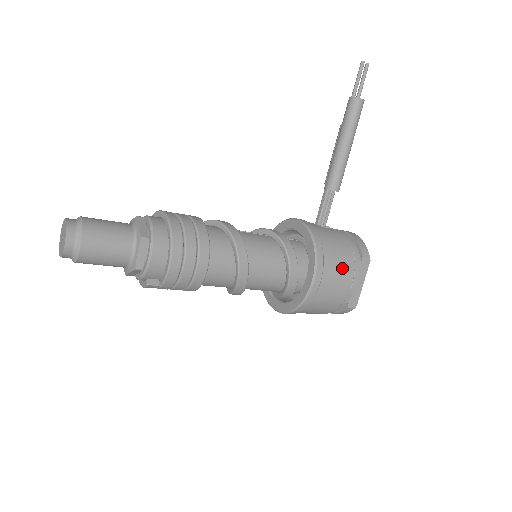
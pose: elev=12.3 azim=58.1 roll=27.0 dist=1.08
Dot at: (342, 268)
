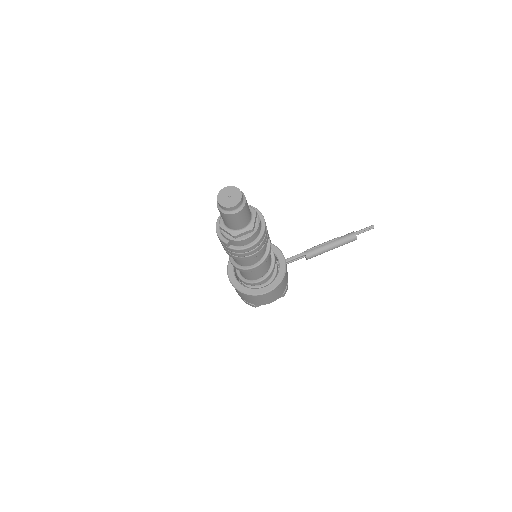
Dot at: (277, 294)
